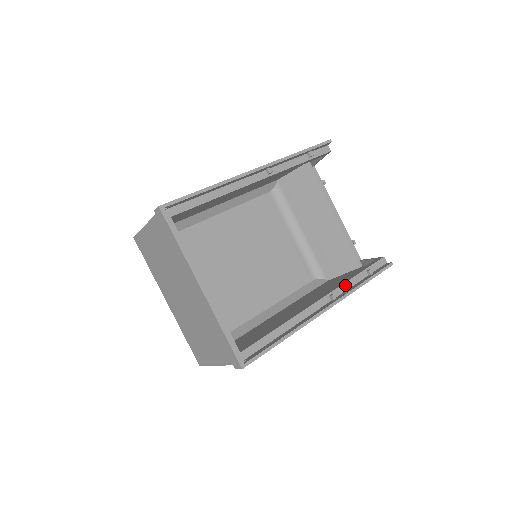
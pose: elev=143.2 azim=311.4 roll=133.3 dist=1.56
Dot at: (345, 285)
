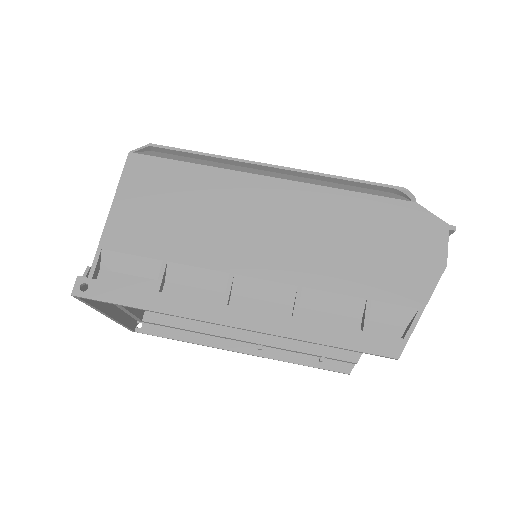
Dot at: (284, 349)
